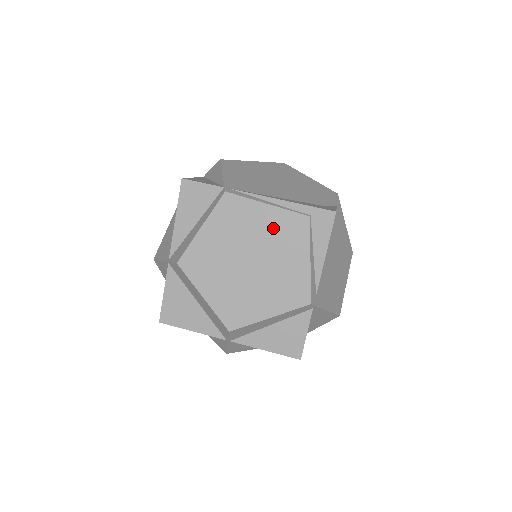
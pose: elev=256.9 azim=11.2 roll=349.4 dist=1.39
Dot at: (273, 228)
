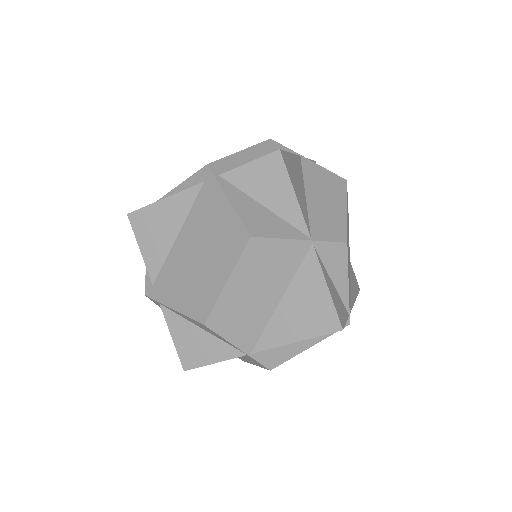
Dot at: occluded
